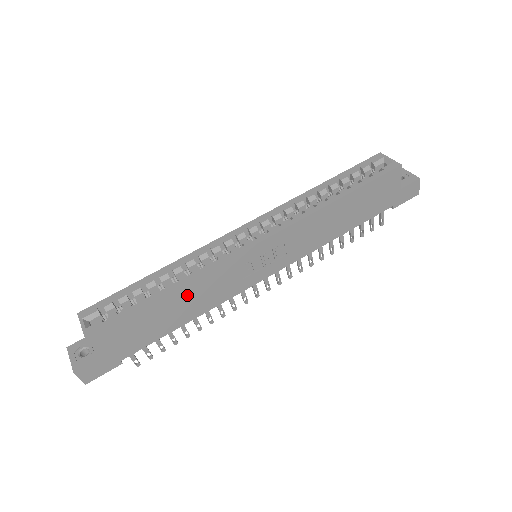
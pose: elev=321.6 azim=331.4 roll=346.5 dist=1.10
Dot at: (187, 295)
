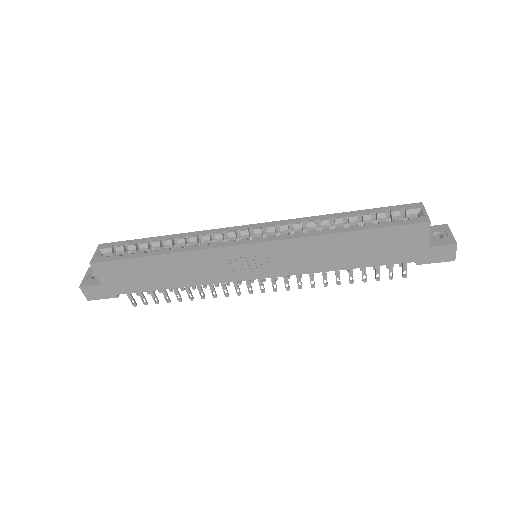
Dot at: (178, 264)
